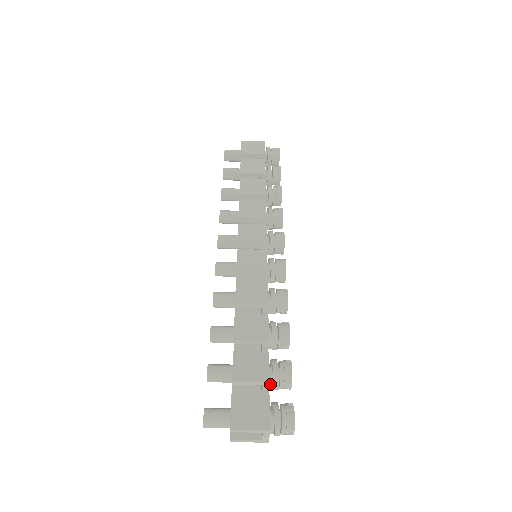
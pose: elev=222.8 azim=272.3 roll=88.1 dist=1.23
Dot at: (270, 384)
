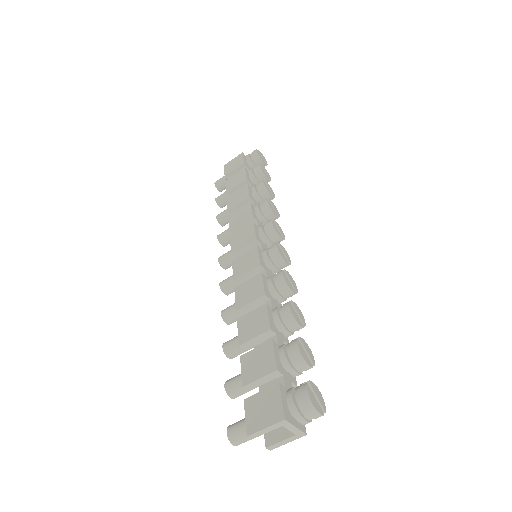
Dot at: occluded
